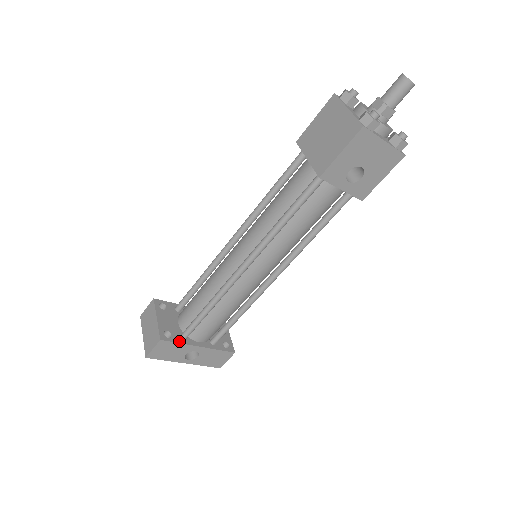
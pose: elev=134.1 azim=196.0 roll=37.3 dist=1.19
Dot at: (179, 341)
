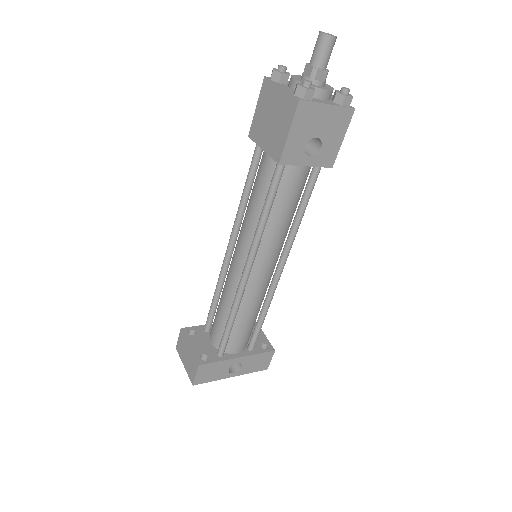
Dot at: (217, 360)
